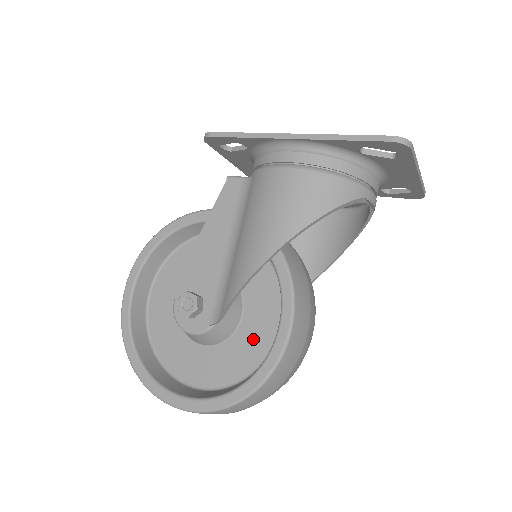
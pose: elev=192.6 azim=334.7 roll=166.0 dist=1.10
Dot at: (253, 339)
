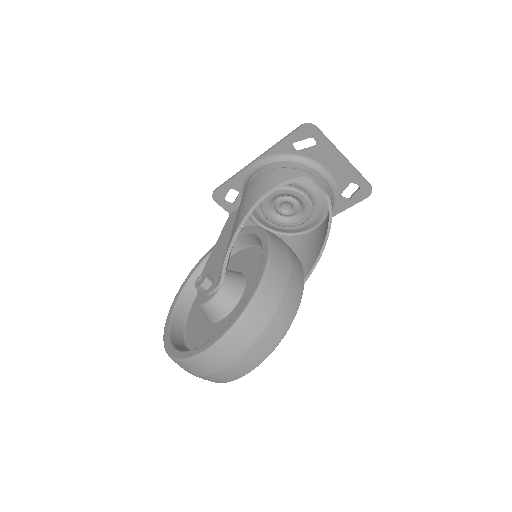
Dot at: occluded
